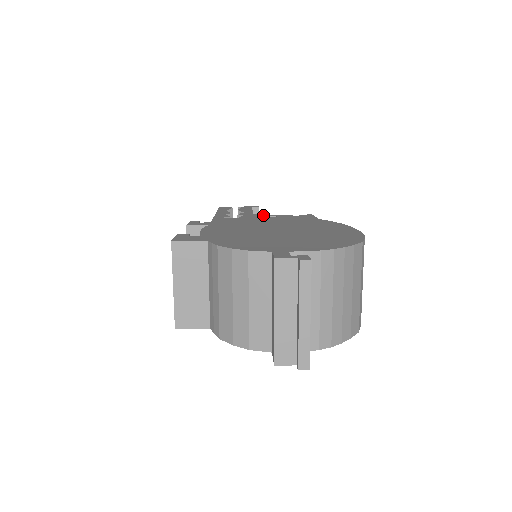
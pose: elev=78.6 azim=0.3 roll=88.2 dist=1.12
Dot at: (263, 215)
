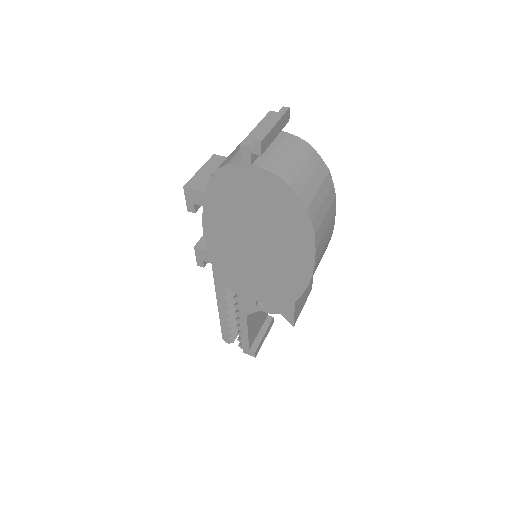
Dot at: occluded
